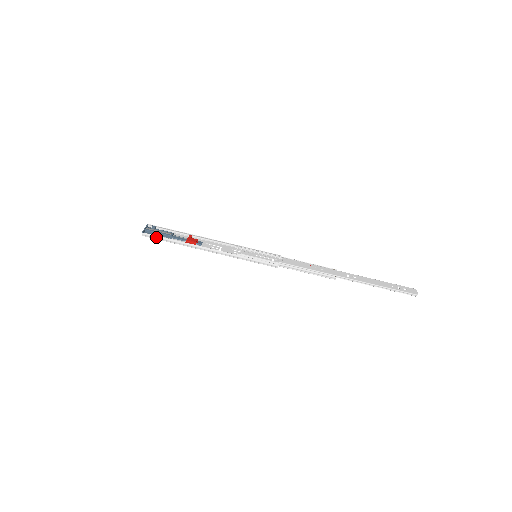
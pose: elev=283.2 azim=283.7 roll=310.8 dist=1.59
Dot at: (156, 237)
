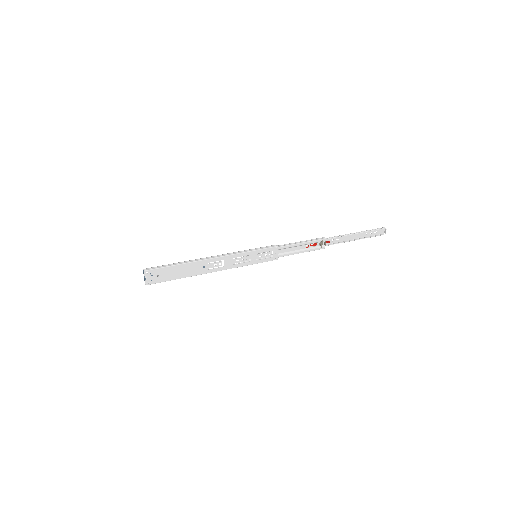
Dot at: (159, 266)
